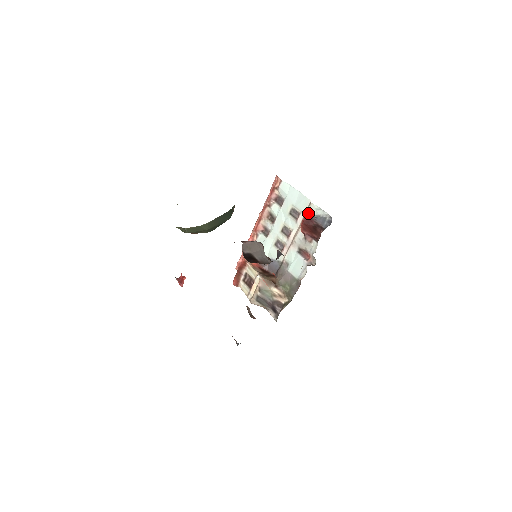
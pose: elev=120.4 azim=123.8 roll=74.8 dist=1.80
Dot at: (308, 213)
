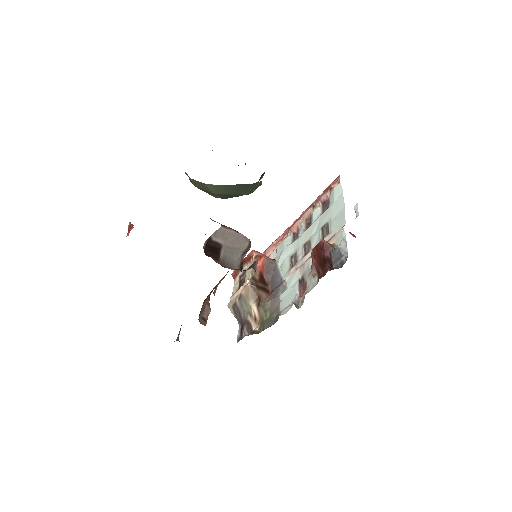
Dot at: (333, 238)
